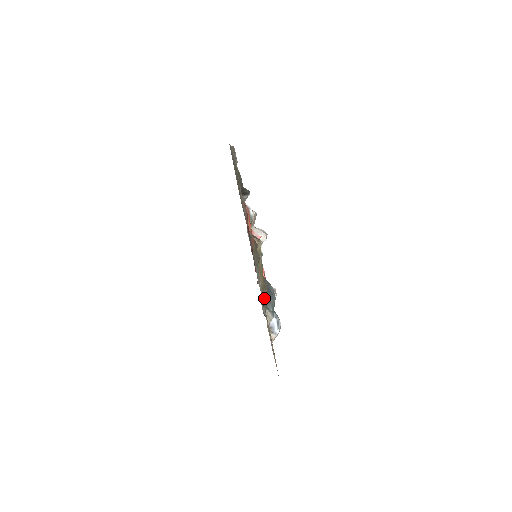
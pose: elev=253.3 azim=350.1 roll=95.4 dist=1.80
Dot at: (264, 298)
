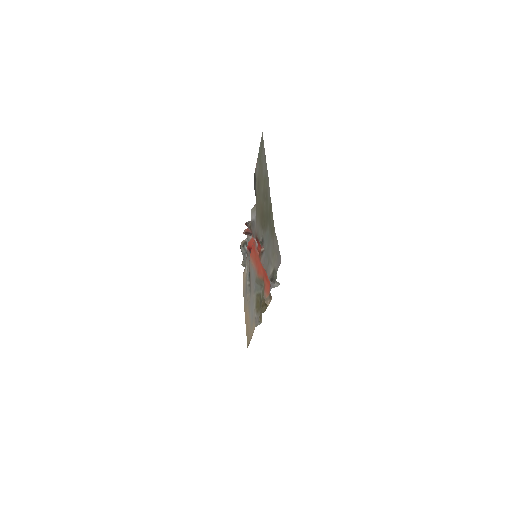
Dot at: (257, 321)
